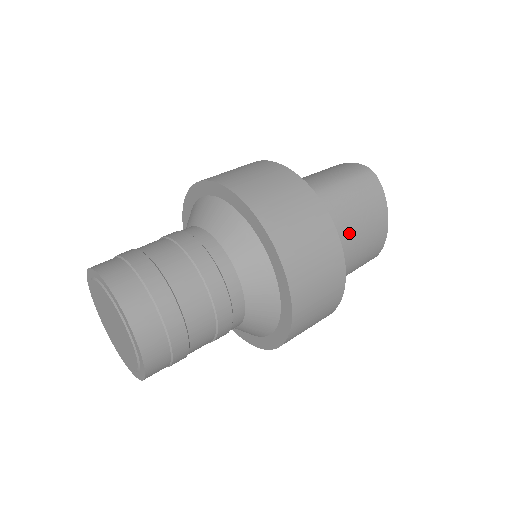
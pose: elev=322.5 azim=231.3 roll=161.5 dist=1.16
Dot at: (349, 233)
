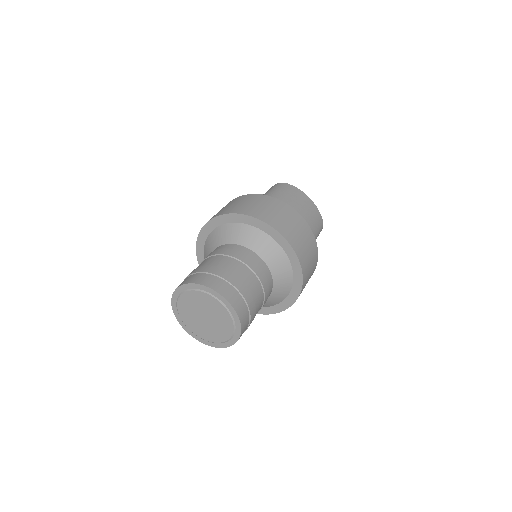
Dot at: occluded
